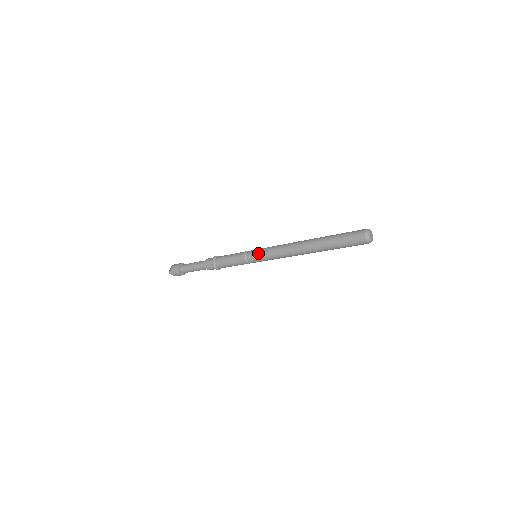
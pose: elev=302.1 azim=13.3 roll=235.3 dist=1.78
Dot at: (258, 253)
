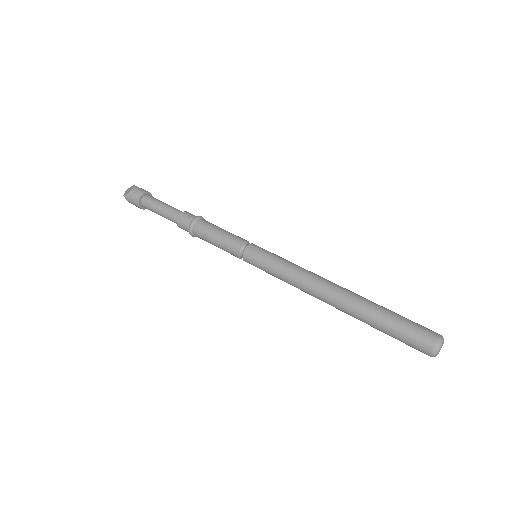
Dot at: (262, 258)
